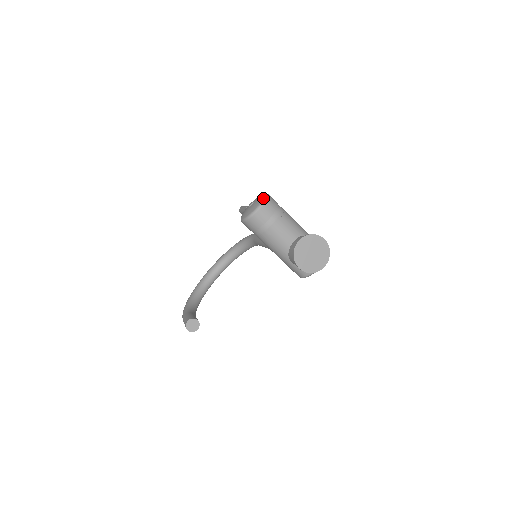
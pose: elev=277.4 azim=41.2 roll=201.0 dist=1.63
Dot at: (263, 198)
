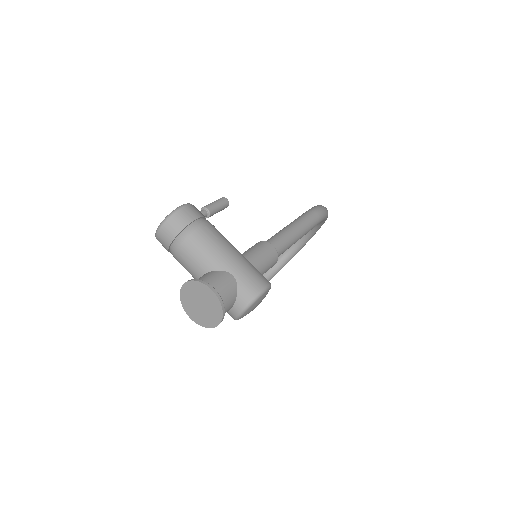
Dot at: (165, 217)
